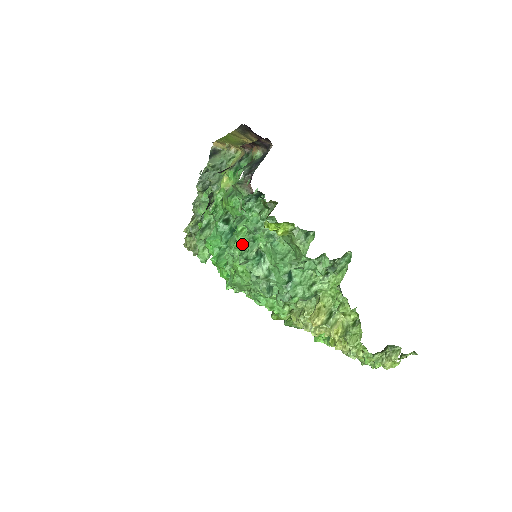
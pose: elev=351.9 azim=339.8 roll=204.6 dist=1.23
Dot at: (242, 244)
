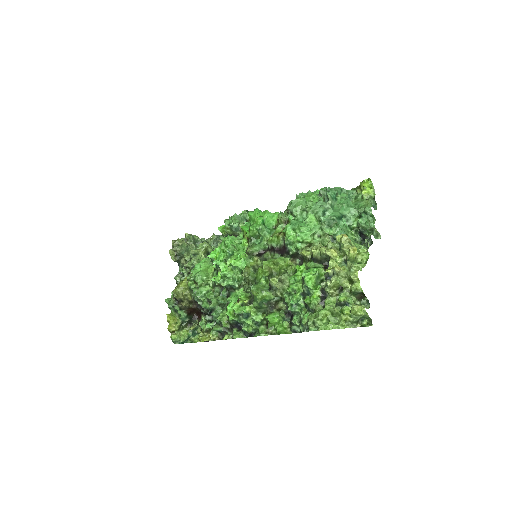
Dot at: occluded
